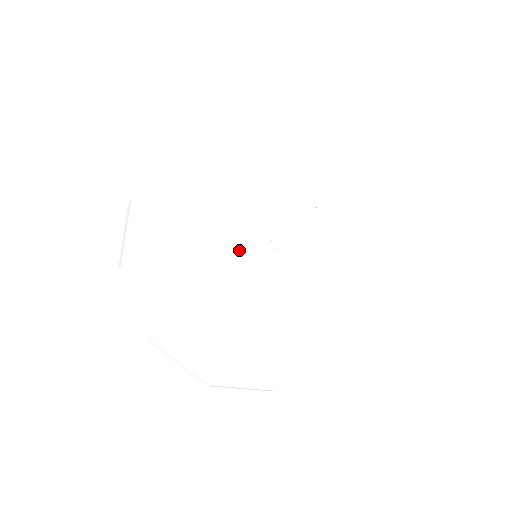
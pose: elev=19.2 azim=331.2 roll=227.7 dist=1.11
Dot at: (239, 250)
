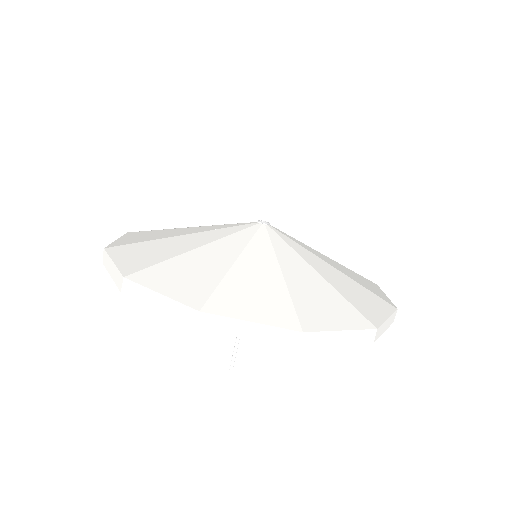
Dot at: (228, 227)
